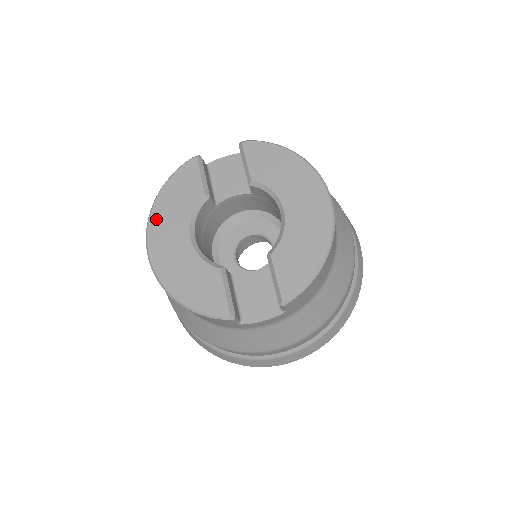
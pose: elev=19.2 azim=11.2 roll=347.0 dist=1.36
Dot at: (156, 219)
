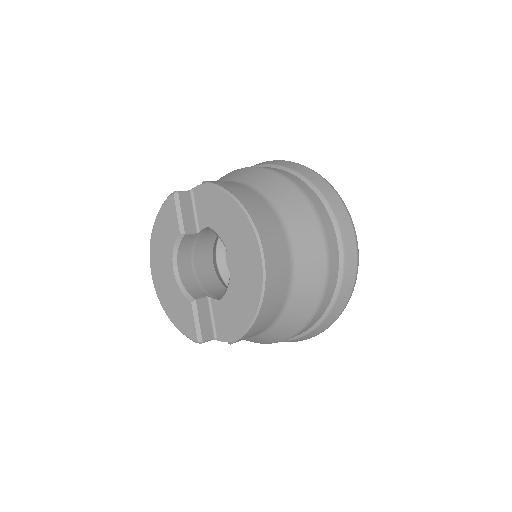
Dot at: (153, 248)
